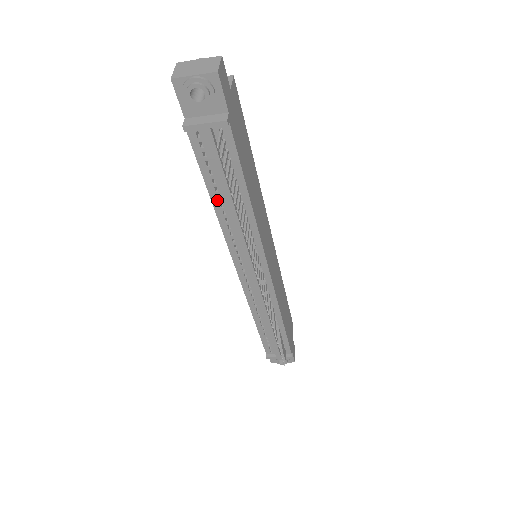
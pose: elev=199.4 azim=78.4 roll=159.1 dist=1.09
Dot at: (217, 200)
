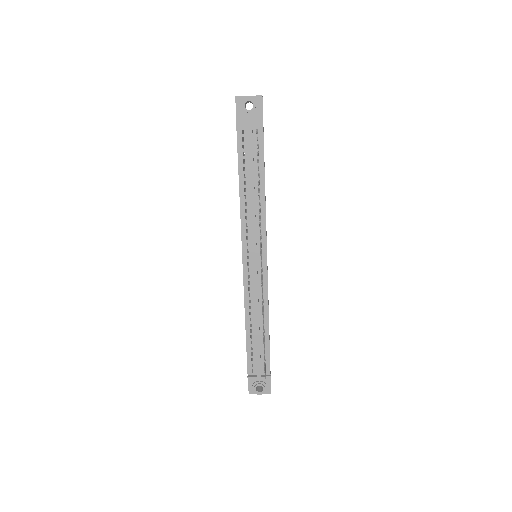
Dot at: (243, 185)
